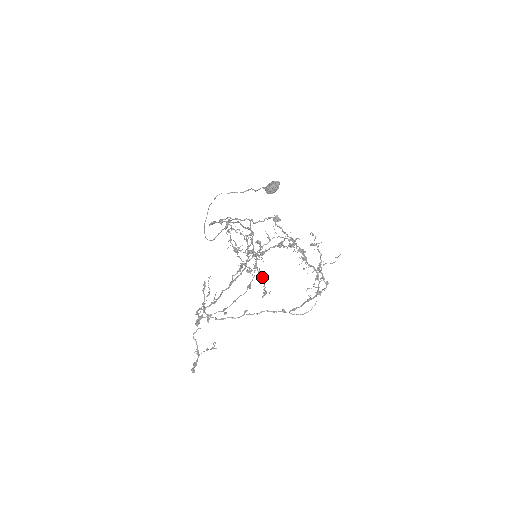
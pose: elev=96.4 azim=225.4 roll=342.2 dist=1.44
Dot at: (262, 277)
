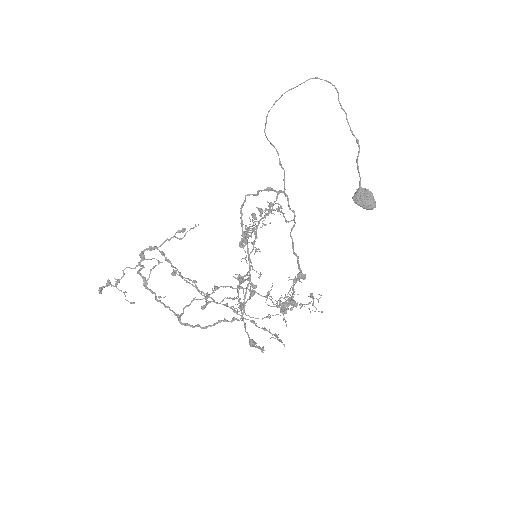
Dot at: (264, 220)
